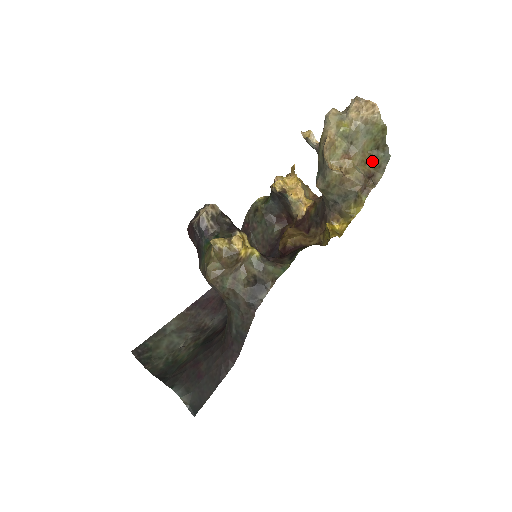
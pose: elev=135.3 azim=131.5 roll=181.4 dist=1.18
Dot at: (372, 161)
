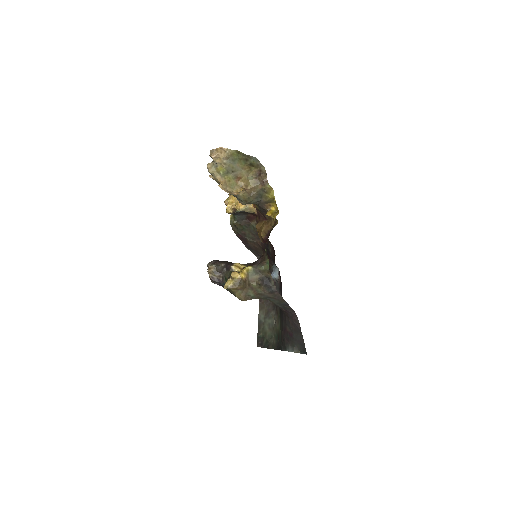
Dot at: (252, 166)
